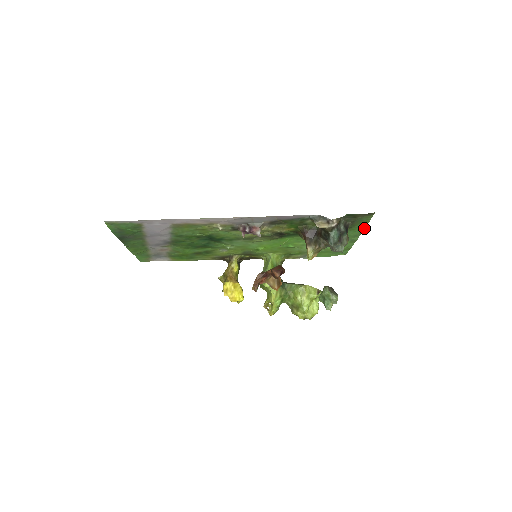
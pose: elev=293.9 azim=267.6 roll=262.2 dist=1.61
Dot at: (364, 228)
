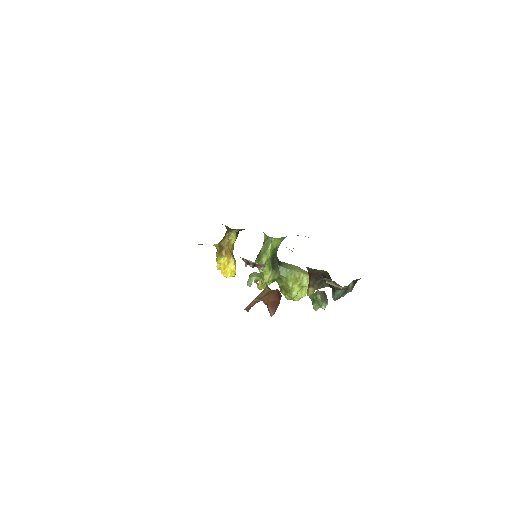
Dot at: occluded
